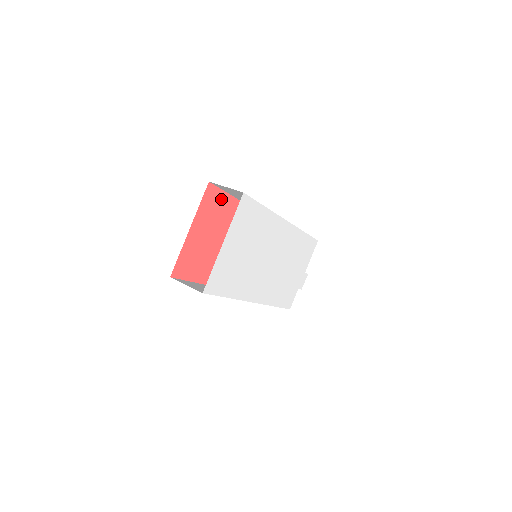
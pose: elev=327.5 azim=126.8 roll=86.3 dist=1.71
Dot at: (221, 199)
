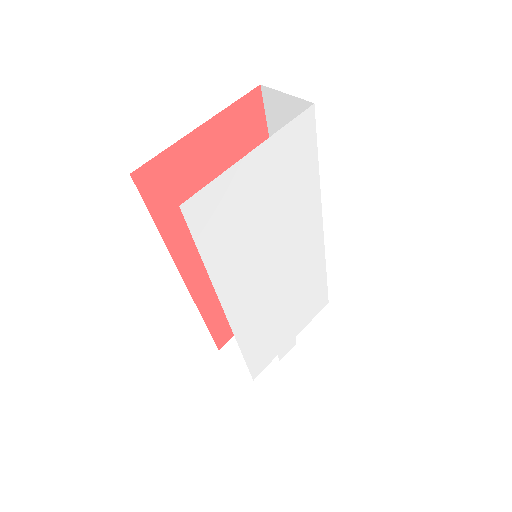
Dot at: (257, 132)
